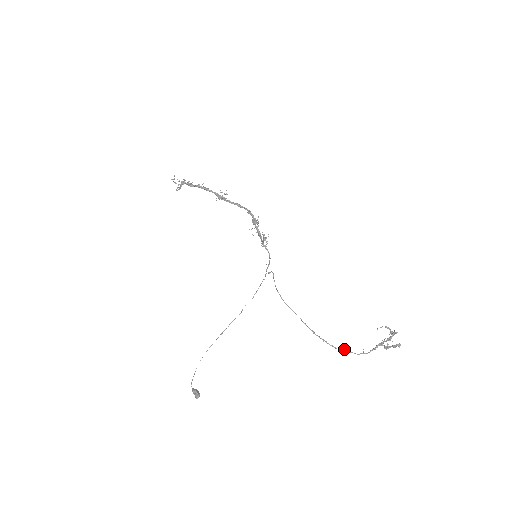
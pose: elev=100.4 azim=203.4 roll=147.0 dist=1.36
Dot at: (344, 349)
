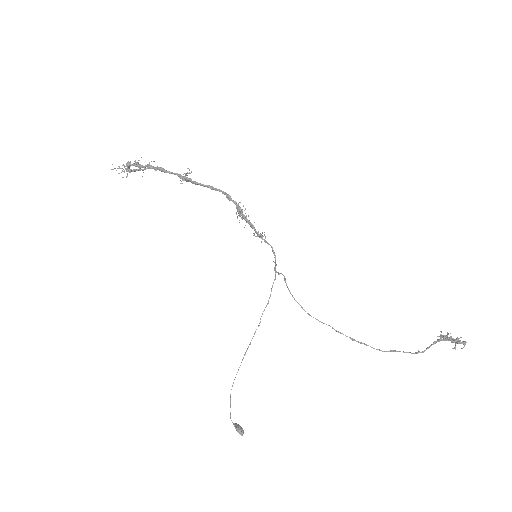
Dot at: (394, 351)
